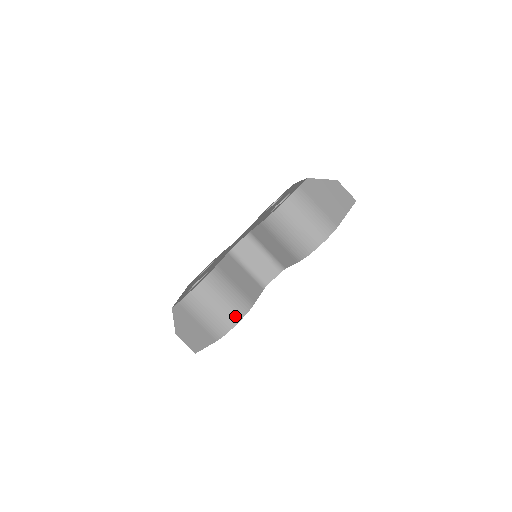
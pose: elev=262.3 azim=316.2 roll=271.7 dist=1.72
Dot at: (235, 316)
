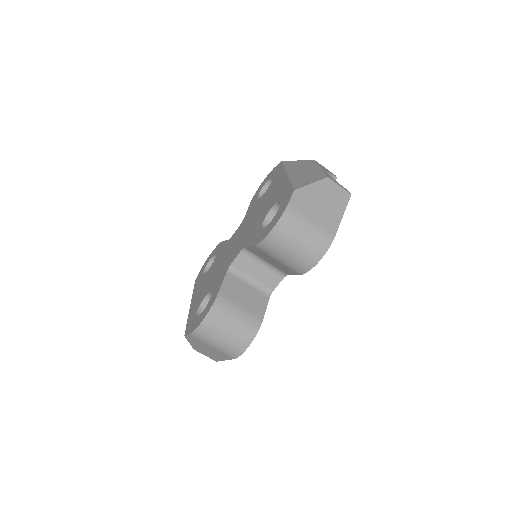
Dot at: (246, 338)
